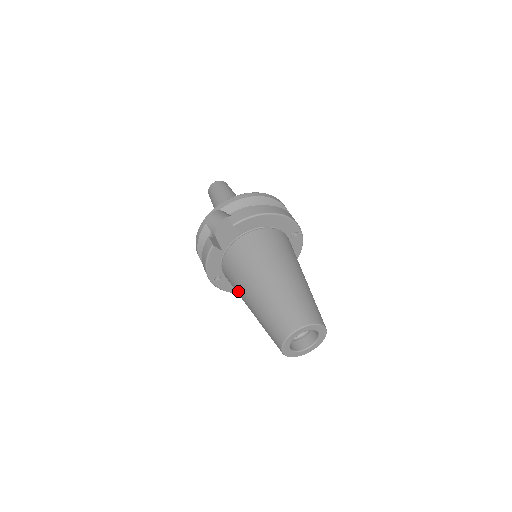
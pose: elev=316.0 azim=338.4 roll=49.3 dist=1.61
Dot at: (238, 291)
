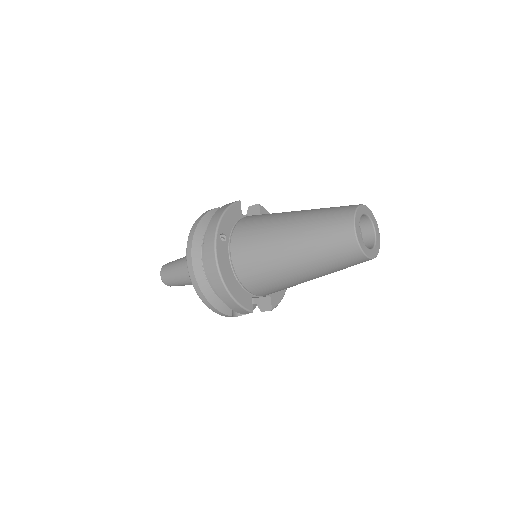
Dot at: (267, 225)
